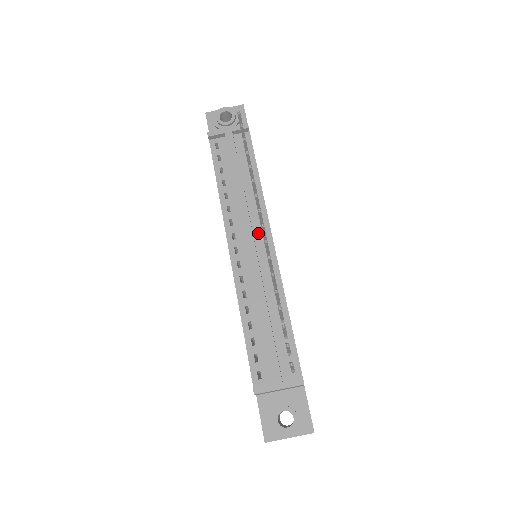
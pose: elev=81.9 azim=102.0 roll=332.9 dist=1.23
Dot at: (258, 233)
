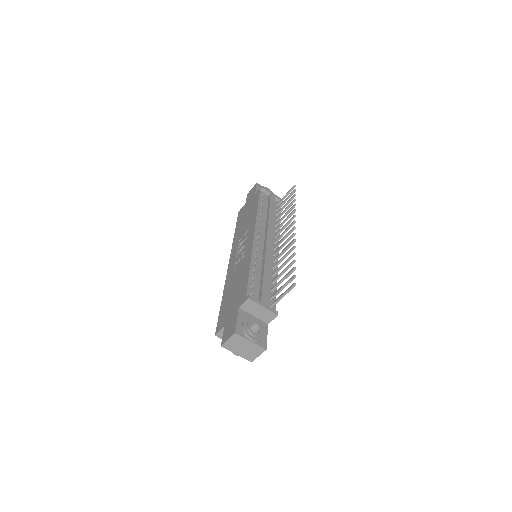
Dot at: (272, 241)
